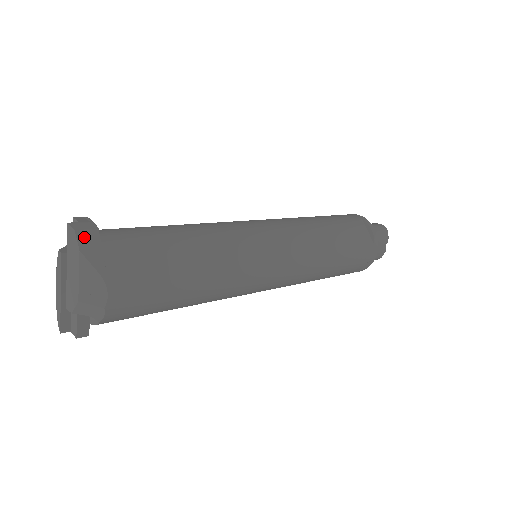
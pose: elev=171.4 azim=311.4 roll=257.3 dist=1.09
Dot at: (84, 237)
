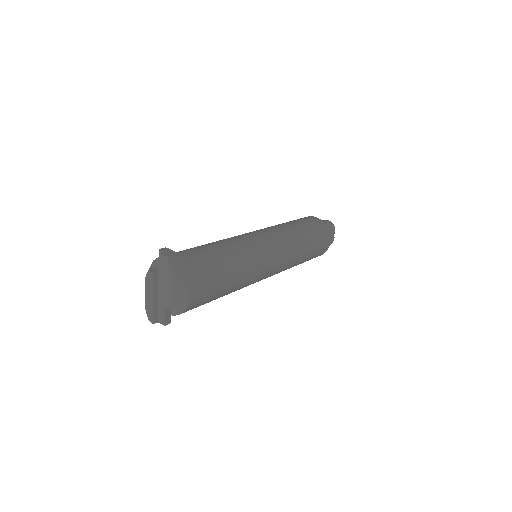
Dot at: (173, 261)
